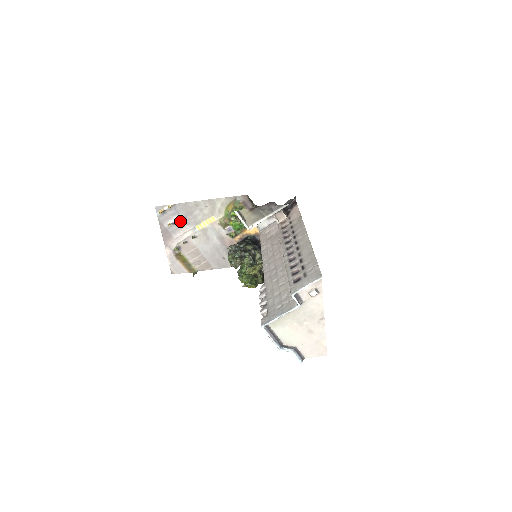
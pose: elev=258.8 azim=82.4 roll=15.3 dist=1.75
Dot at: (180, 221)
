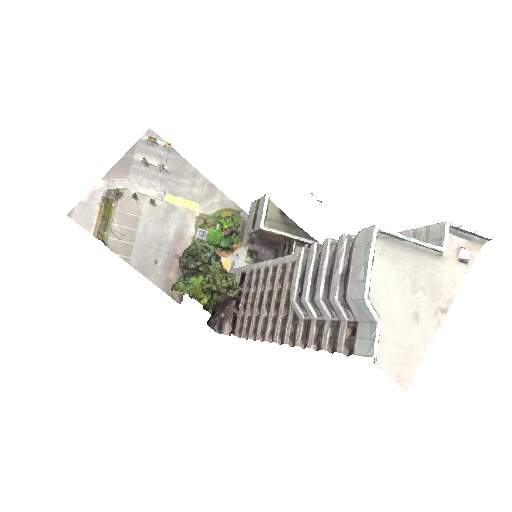
Dot at: (161, 167)
